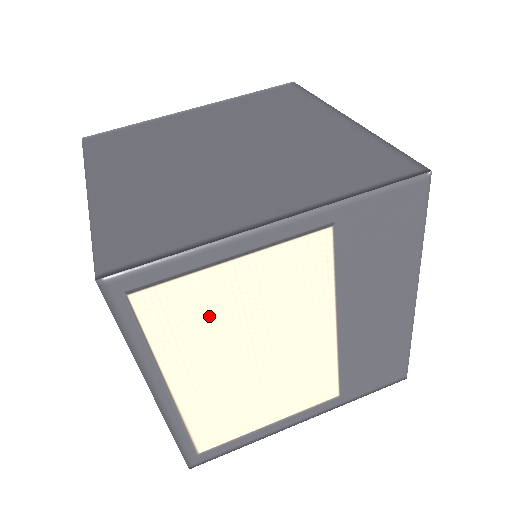
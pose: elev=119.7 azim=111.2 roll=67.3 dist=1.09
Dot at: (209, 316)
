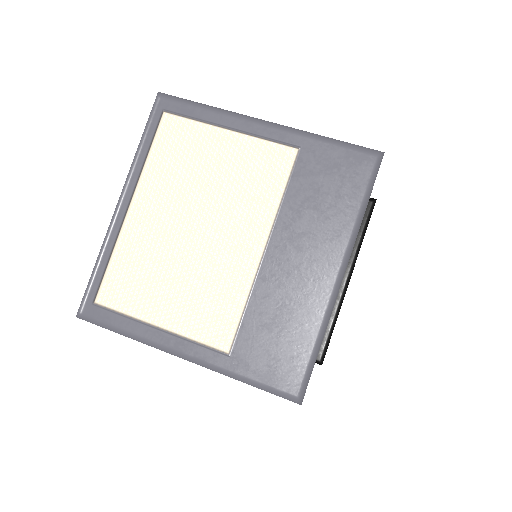
Dot at: (190, 163)
